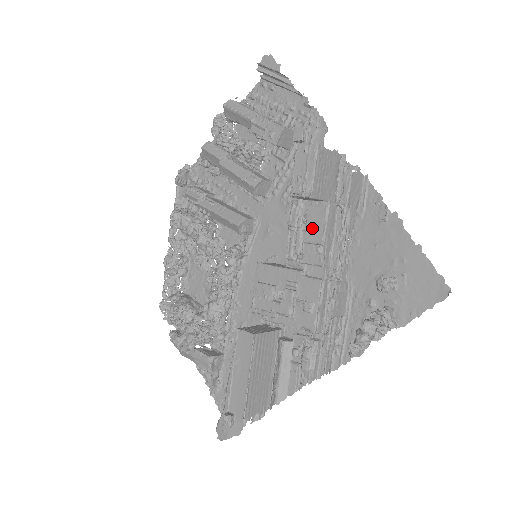
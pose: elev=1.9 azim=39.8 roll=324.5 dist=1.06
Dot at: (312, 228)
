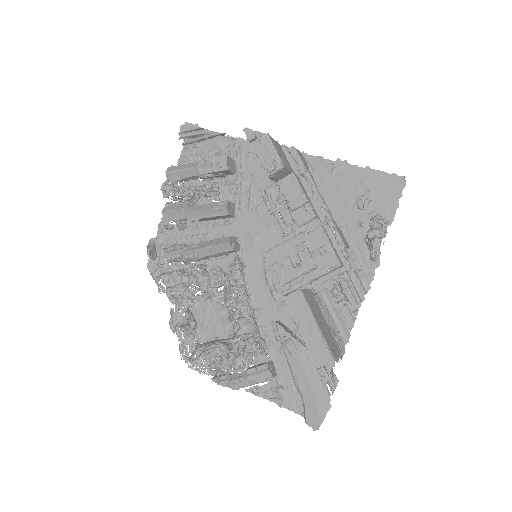
Dot at: (292, 197)
